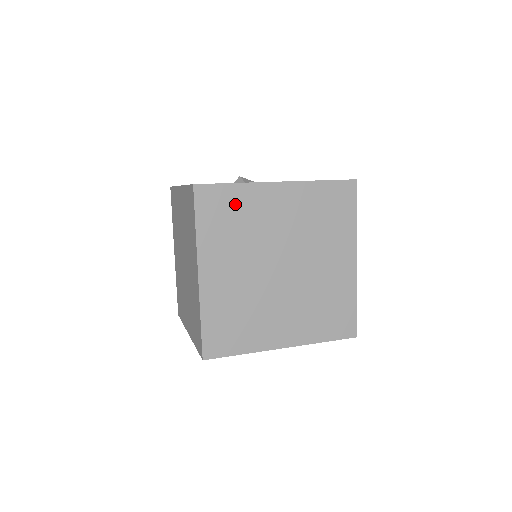
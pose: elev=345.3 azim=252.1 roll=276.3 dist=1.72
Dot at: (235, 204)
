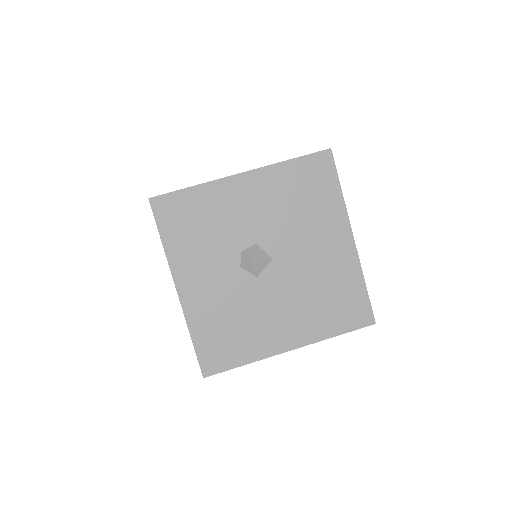
Dot at: occluded
